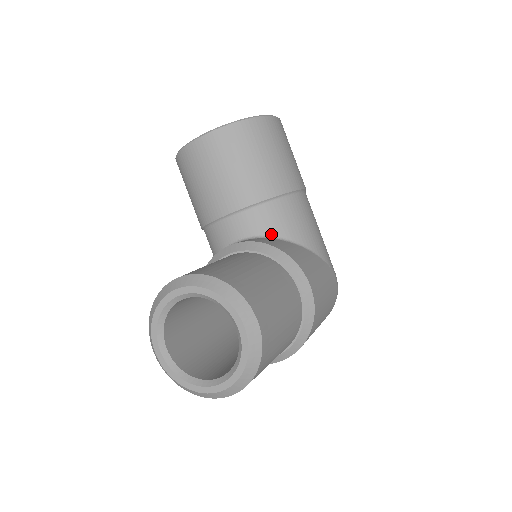
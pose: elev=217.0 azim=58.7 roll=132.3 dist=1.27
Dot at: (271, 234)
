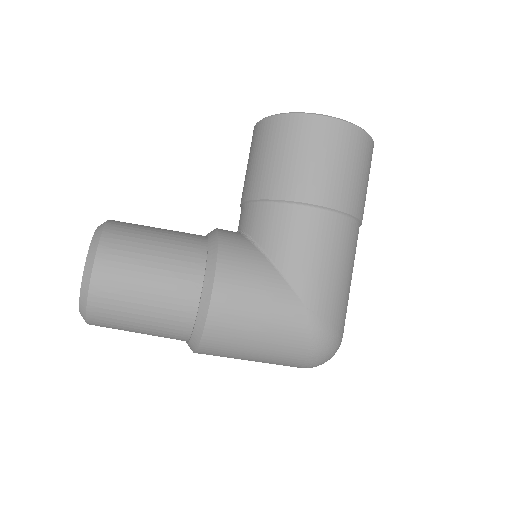
Dot at: (252, 235)
